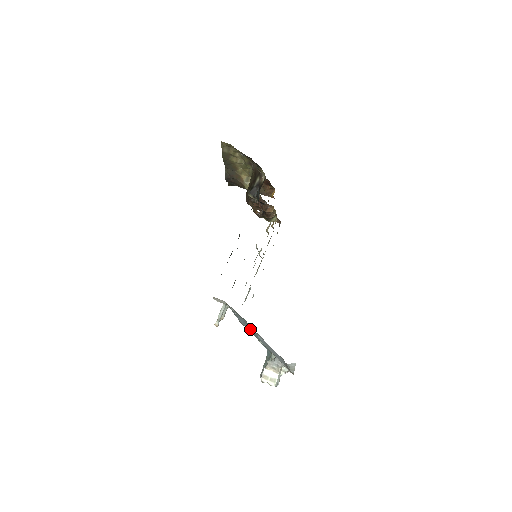
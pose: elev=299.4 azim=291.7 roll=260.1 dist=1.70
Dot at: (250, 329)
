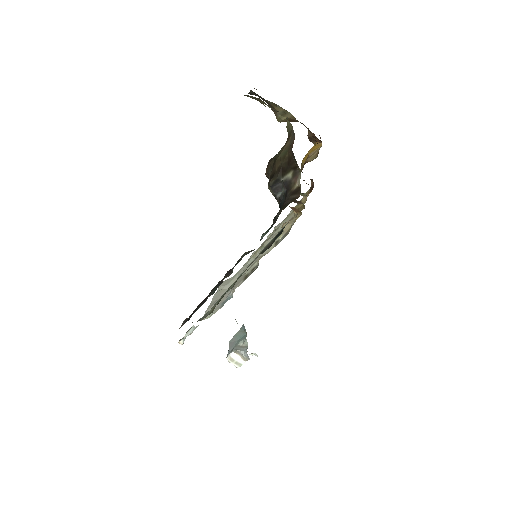
Dot at: occluded
